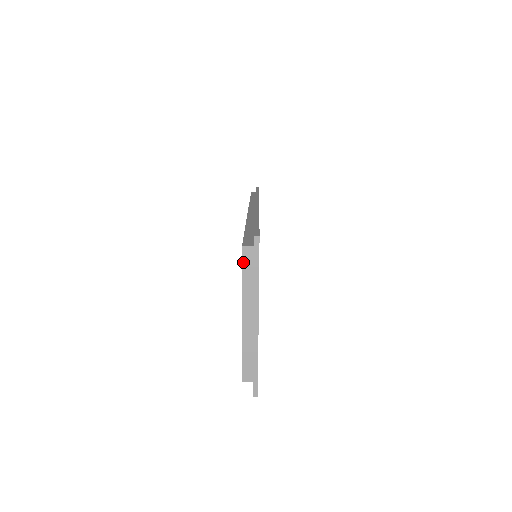
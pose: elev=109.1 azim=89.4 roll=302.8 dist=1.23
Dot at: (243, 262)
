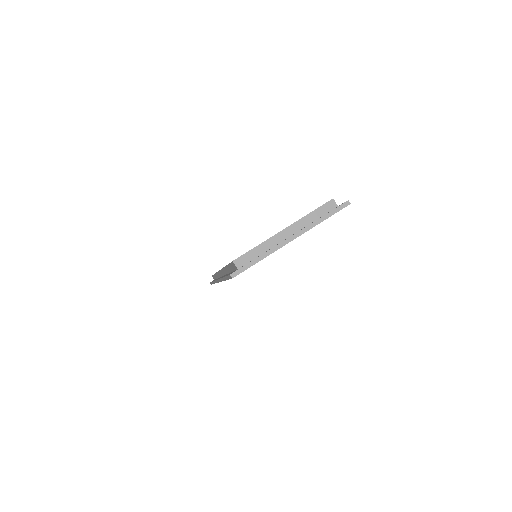
Dot at: (323, 206)
